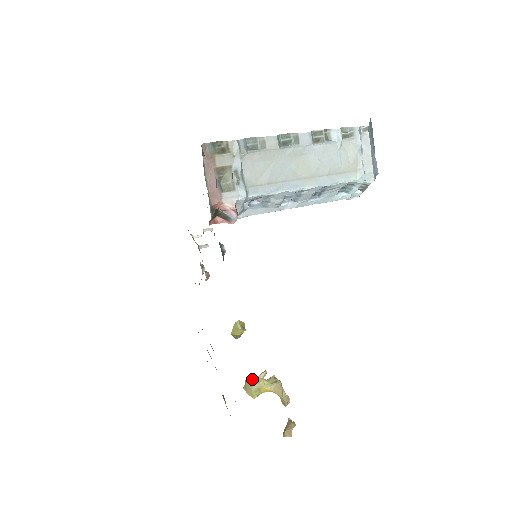
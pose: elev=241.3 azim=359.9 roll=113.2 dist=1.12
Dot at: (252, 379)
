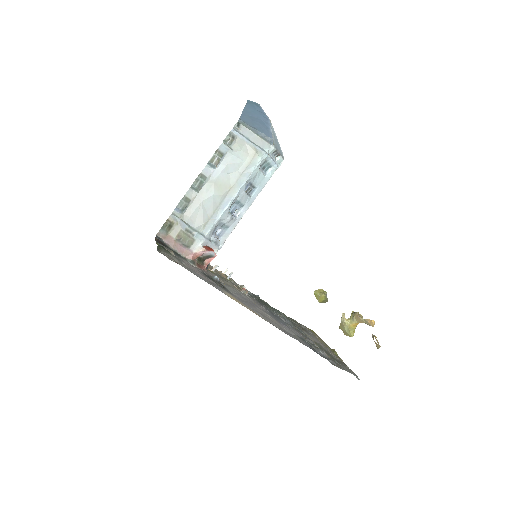
Dot at: (341, 325)
